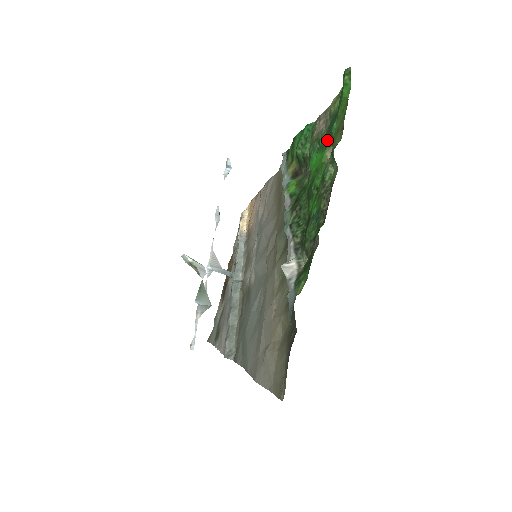
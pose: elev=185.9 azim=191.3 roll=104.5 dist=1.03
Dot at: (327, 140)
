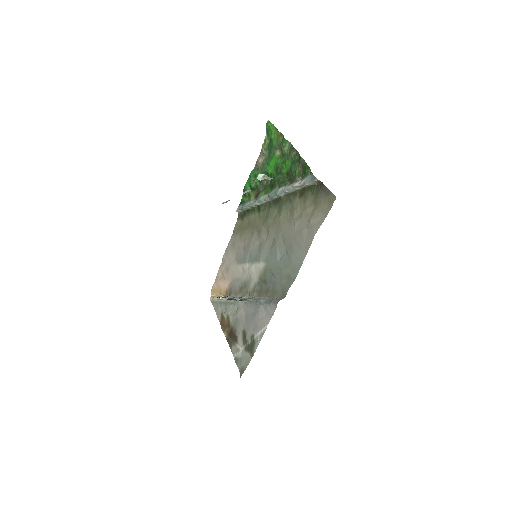
Dot at: (272, 152)
